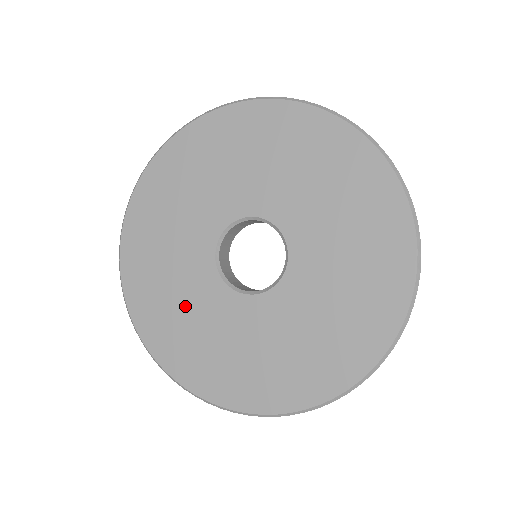
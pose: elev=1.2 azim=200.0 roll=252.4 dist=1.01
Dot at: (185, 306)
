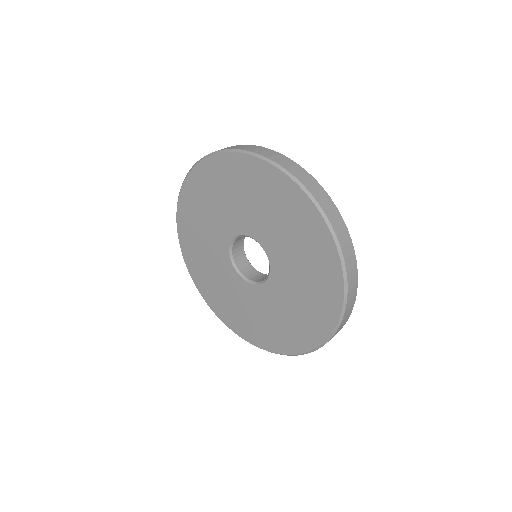
Dot at: (222, 286)
